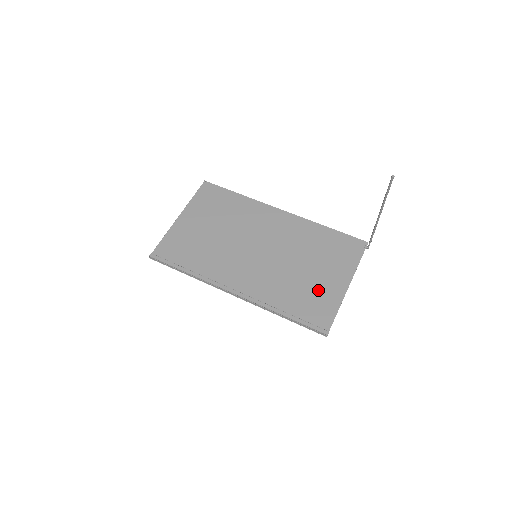
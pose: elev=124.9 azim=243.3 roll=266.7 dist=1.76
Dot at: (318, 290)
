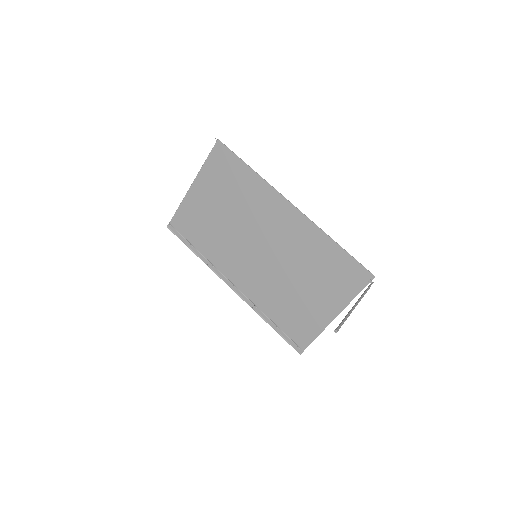
Dot at: (305, 311)
